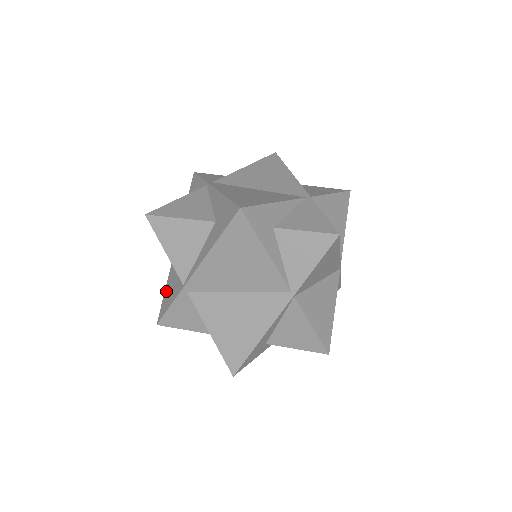
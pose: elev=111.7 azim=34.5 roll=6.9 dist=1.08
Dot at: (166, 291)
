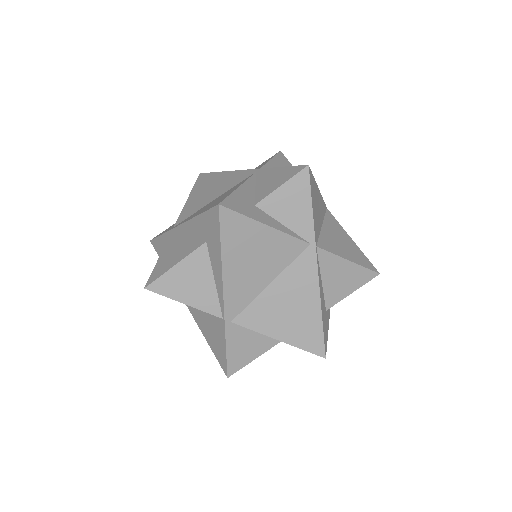
Dot at: (211, 345)
